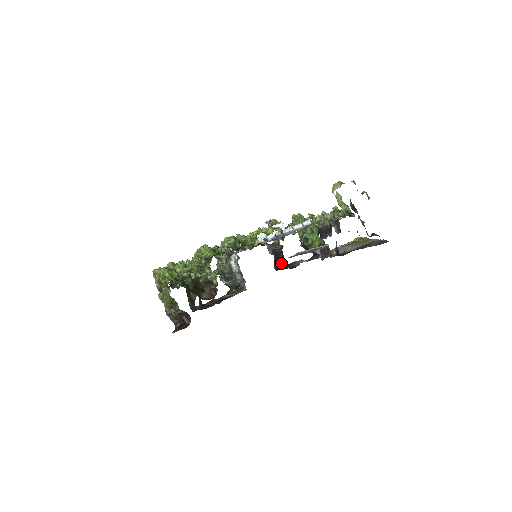
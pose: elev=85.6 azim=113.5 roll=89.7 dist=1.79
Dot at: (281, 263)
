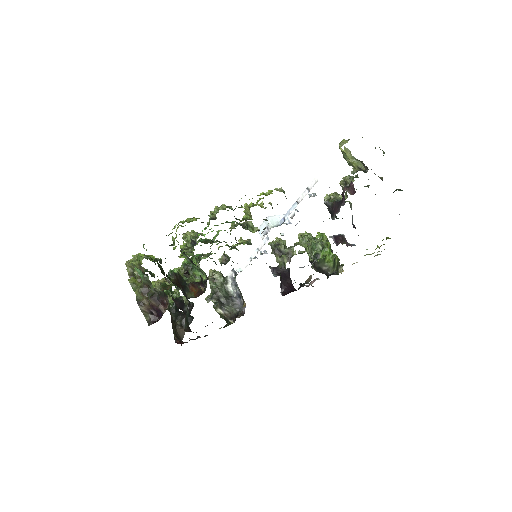
Dot at: (289, 288)
